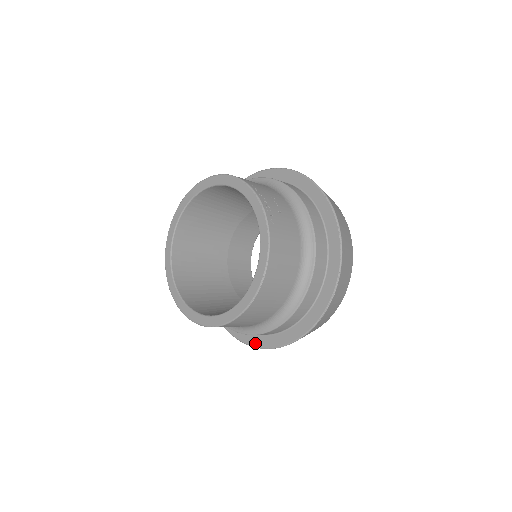
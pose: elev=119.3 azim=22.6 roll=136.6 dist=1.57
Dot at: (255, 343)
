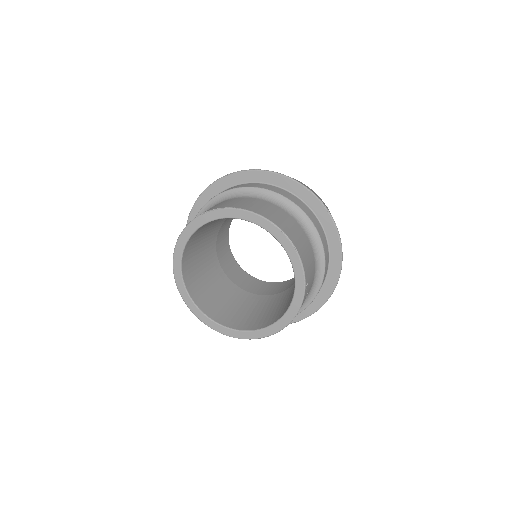
Dot at: occluded
